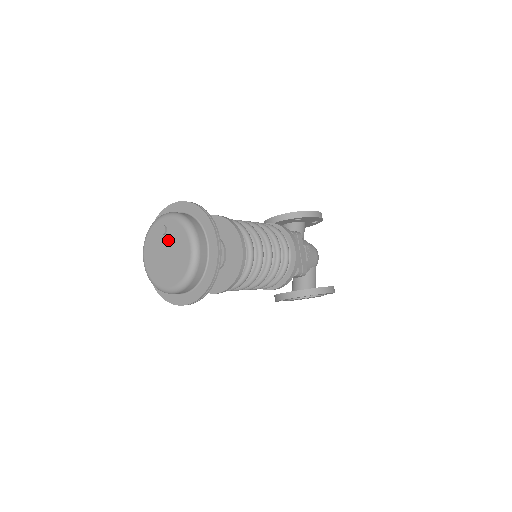
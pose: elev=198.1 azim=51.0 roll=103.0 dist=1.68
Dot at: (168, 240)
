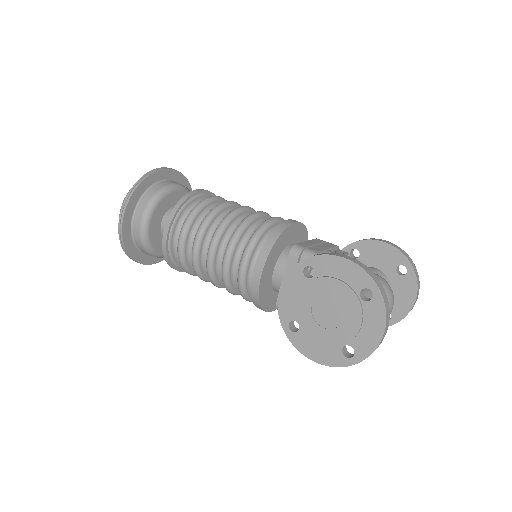
Dot at: occluded
